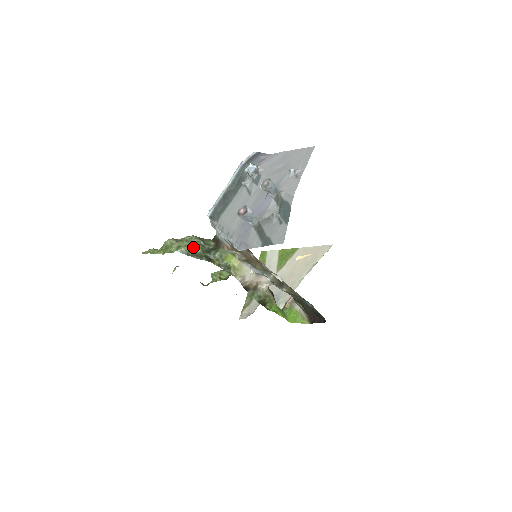
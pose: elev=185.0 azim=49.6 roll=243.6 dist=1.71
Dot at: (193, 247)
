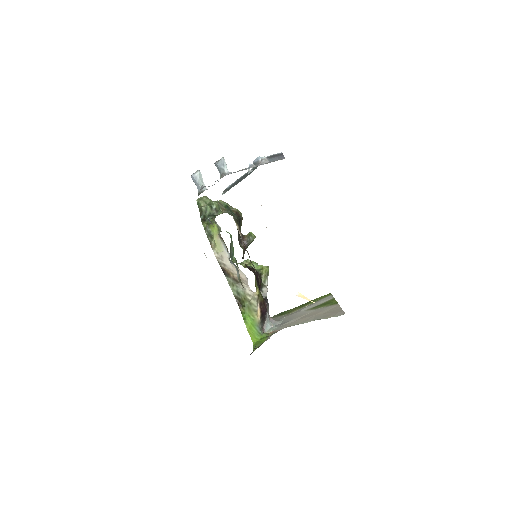
Dot at: occluded
